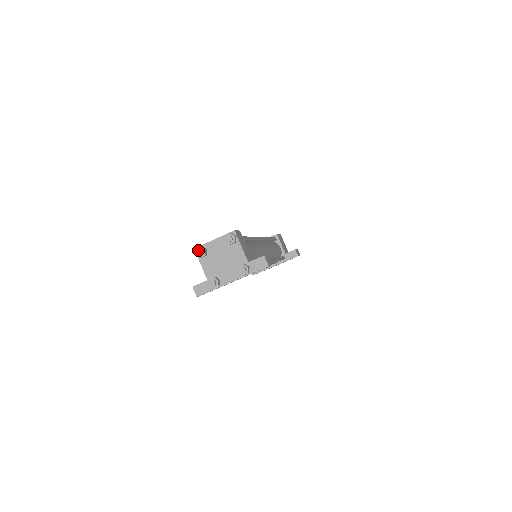
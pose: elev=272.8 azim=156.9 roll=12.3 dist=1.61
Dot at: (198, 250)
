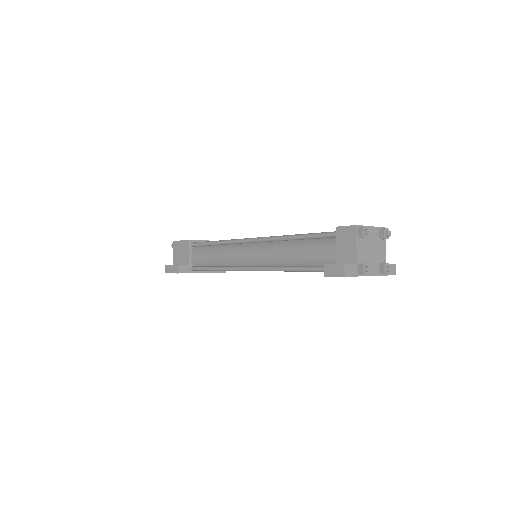
Dot at: (369, 229)
